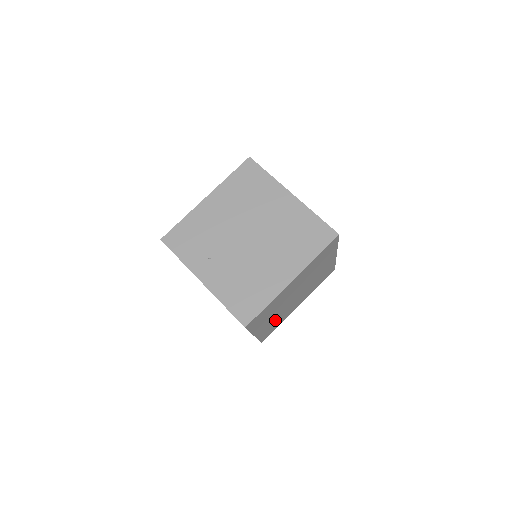
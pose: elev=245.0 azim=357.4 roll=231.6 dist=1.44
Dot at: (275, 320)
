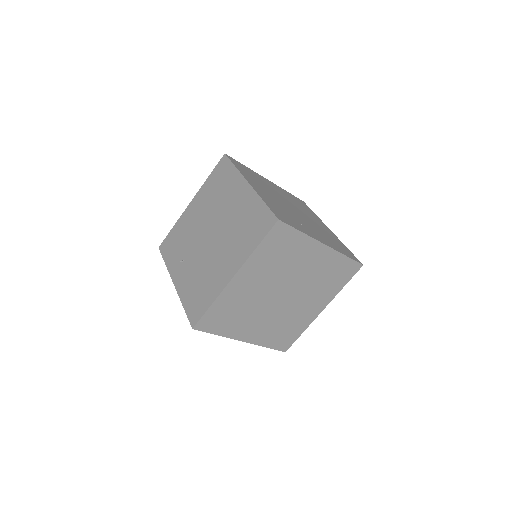
Dot at: (275, 325)
